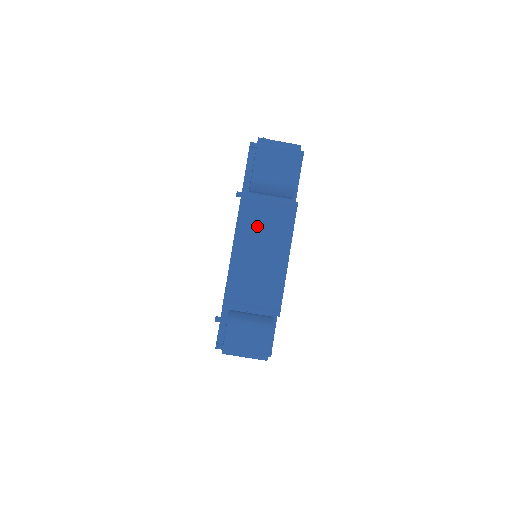
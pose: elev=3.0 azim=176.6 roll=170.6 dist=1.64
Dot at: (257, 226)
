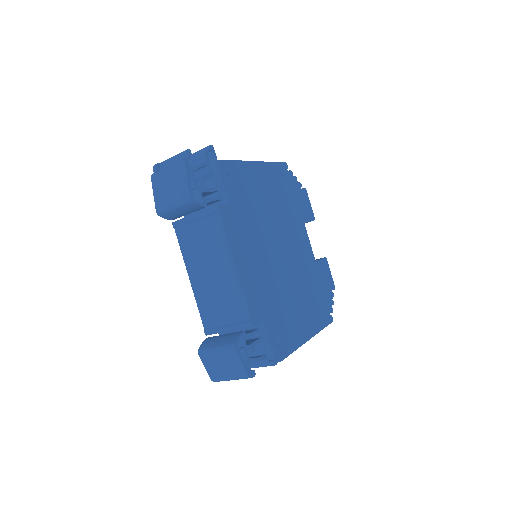
Dot at: (197, 247)
